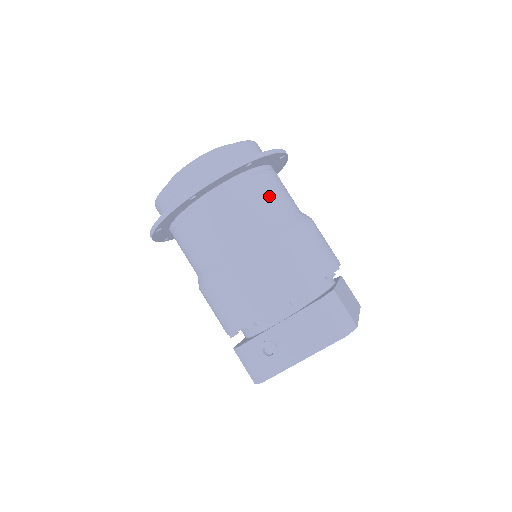
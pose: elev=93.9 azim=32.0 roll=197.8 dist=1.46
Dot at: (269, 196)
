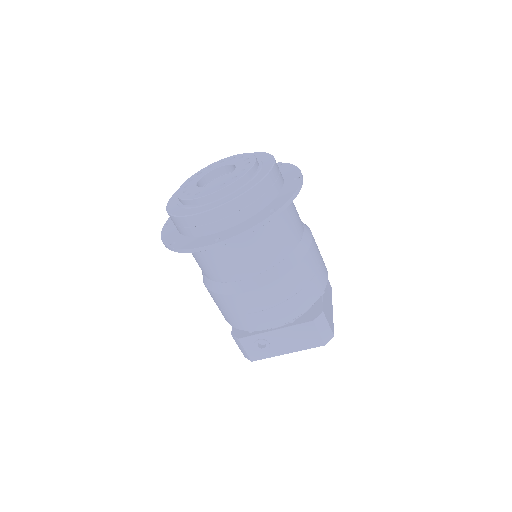
Dot at: (284, 232)
